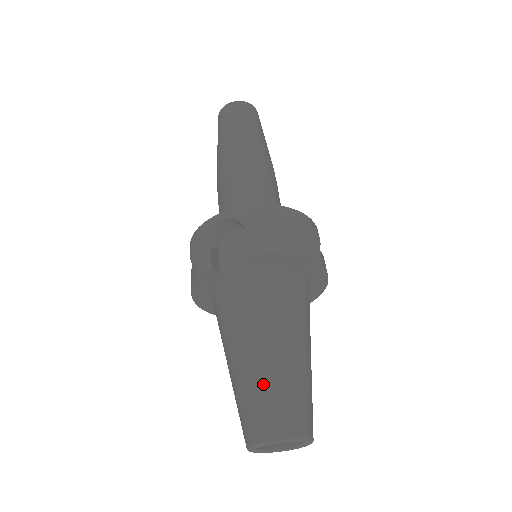
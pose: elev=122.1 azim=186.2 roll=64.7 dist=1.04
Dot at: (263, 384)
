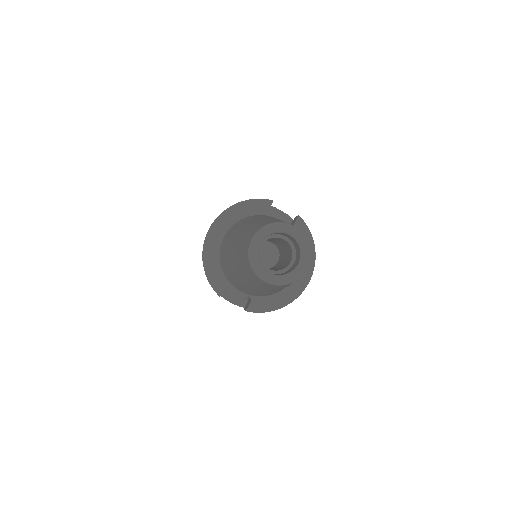
Dot at: occluded
